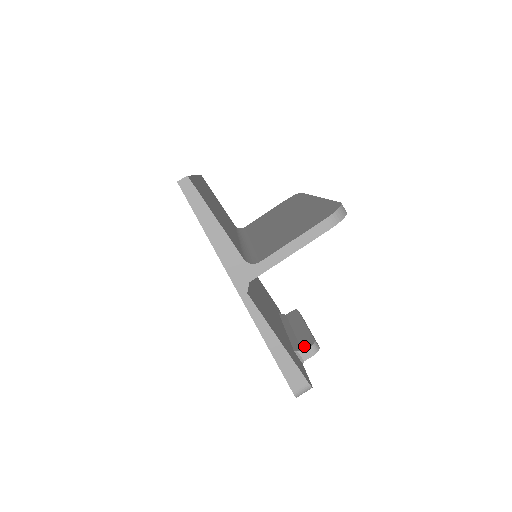
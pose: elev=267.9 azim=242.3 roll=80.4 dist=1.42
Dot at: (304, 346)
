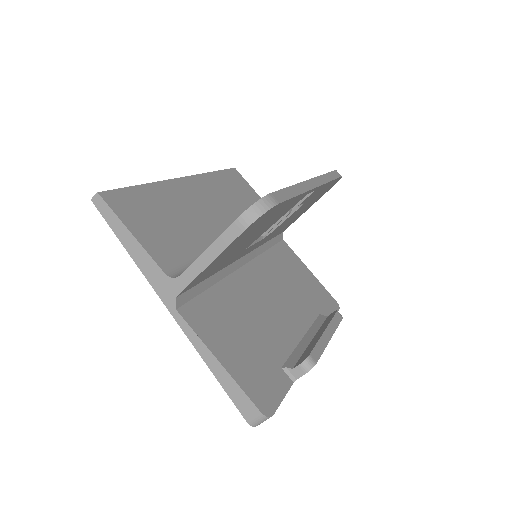
Dot at: (299, 361)
